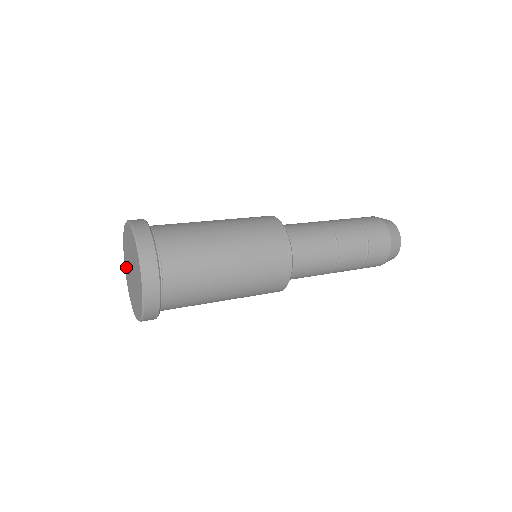
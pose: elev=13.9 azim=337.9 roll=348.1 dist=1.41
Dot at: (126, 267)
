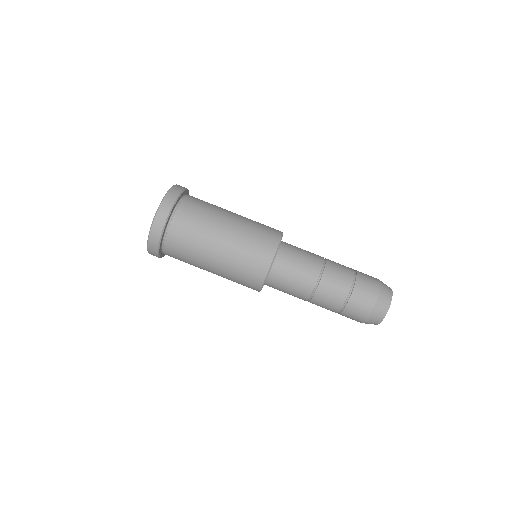
Dot at: occluded
